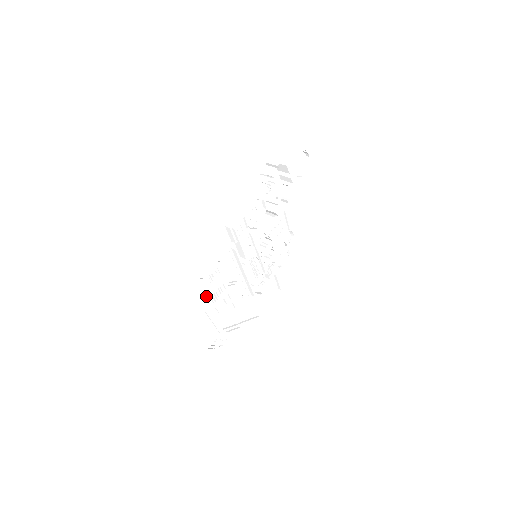
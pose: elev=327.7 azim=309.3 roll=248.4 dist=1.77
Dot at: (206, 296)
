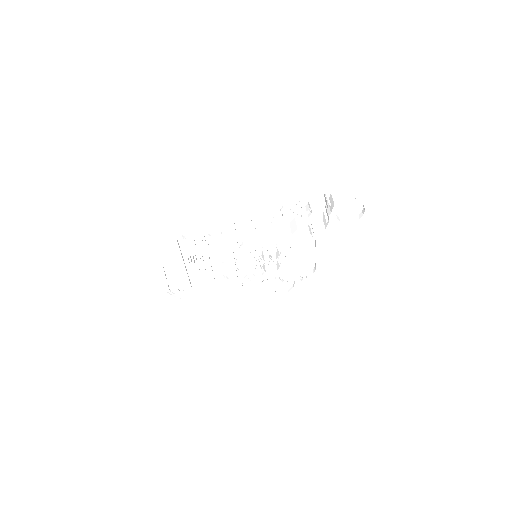
Dot at: (184, 252)
